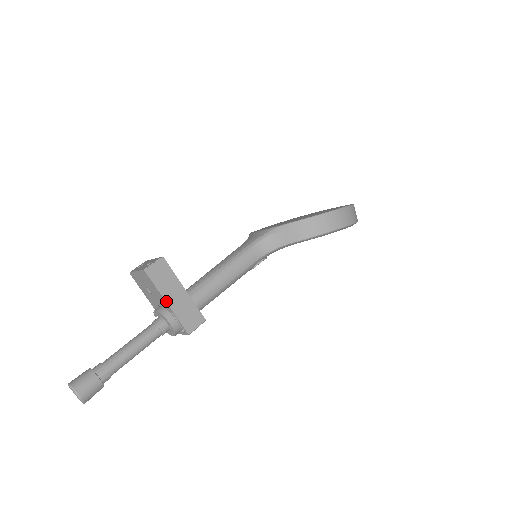
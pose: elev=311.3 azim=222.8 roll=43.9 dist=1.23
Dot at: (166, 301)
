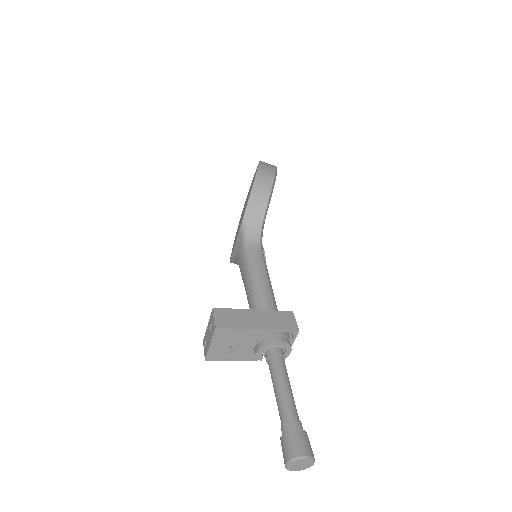
Dot at: (256, 329)
